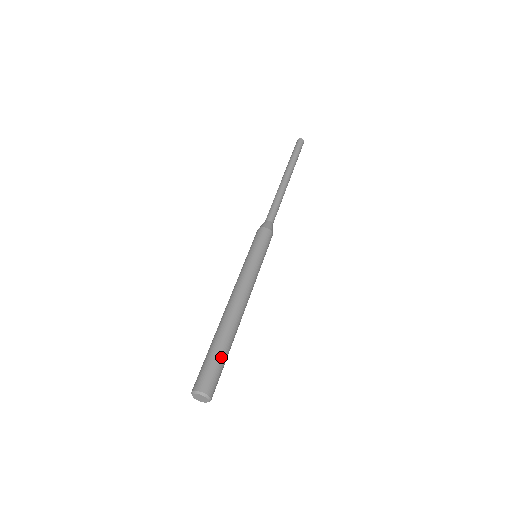
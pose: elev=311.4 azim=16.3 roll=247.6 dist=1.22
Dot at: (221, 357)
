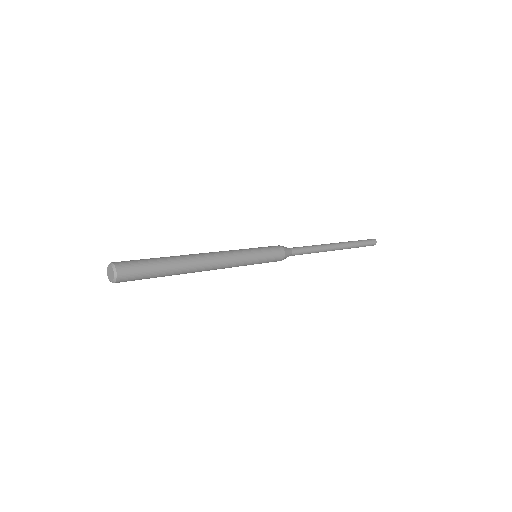
Dot at: (155, 267)
